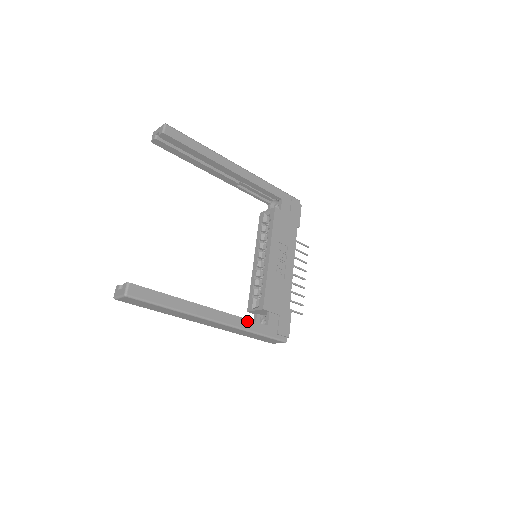
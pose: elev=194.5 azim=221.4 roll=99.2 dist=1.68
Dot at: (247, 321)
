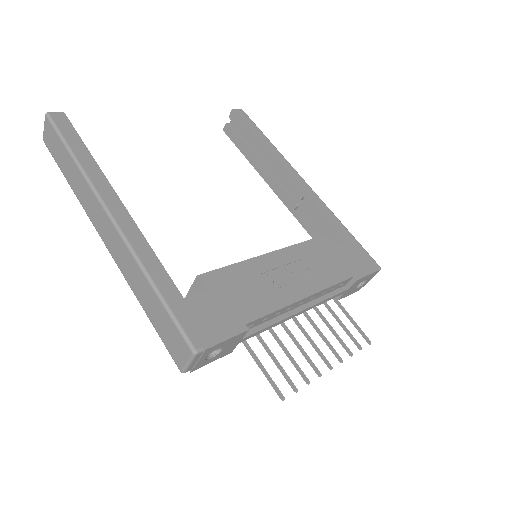
Dot at: (155, 259)
